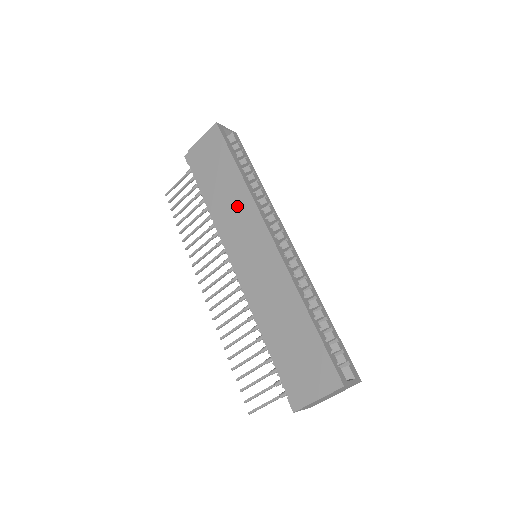
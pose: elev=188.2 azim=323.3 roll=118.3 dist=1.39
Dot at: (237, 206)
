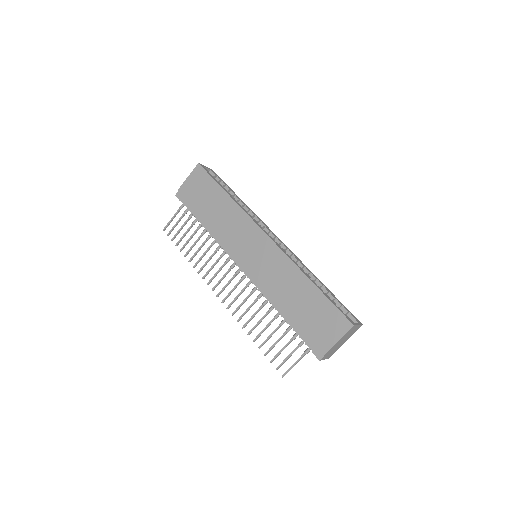
Dot at: (233, 221)
